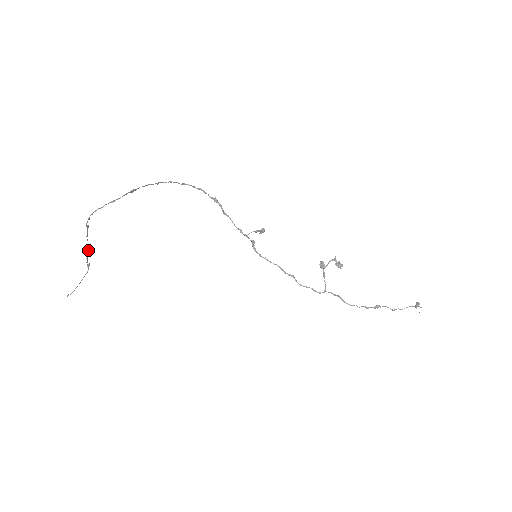
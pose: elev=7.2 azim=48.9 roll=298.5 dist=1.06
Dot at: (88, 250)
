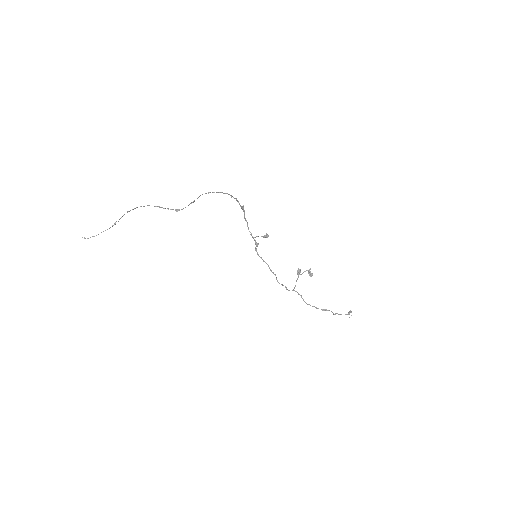
Dot at: (122, 216)
